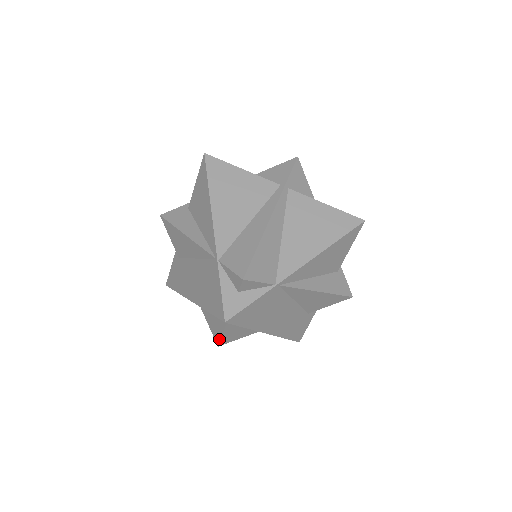
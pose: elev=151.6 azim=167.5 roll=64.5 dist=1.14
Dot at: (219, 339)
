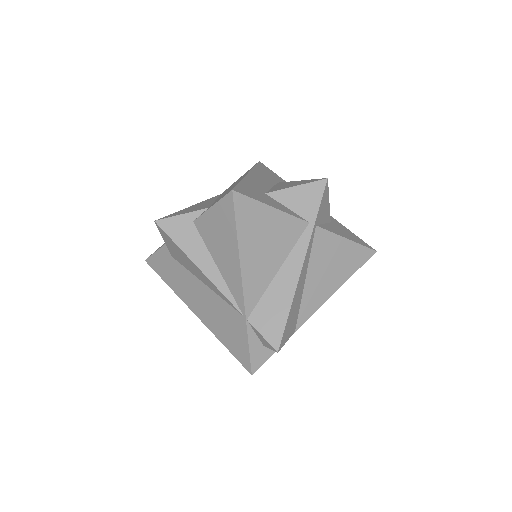
Dot at: occluded
